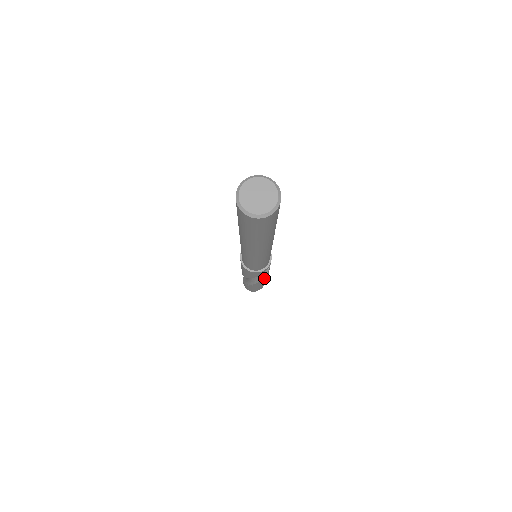
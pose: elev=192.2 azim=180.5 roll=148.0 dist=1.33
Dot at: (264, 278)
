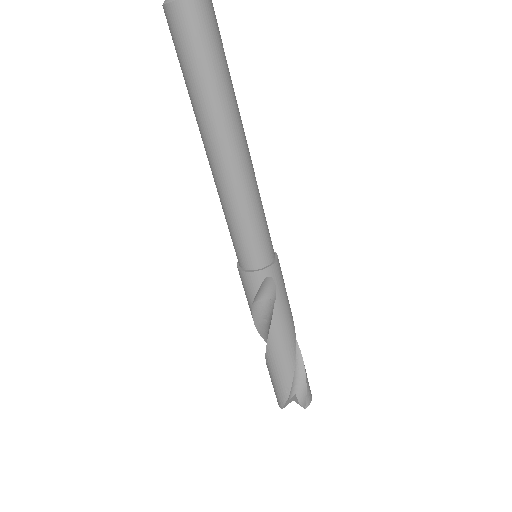
Dot at: (274, 333)
